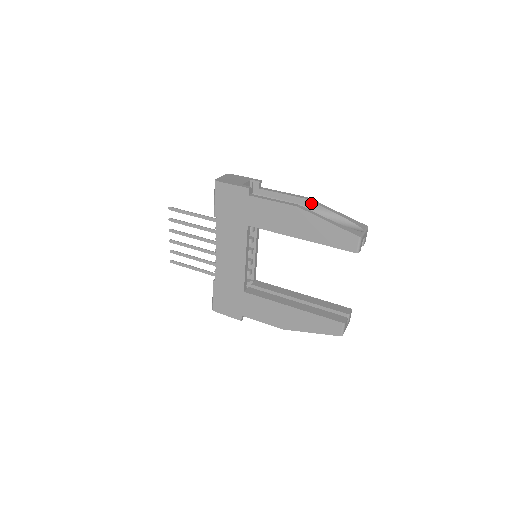
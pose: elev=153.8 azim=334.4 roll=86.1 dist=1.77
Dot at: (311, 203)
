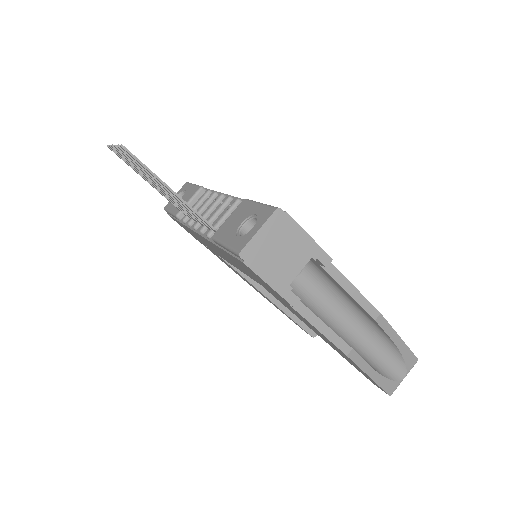
Dot at: (377, 324)
